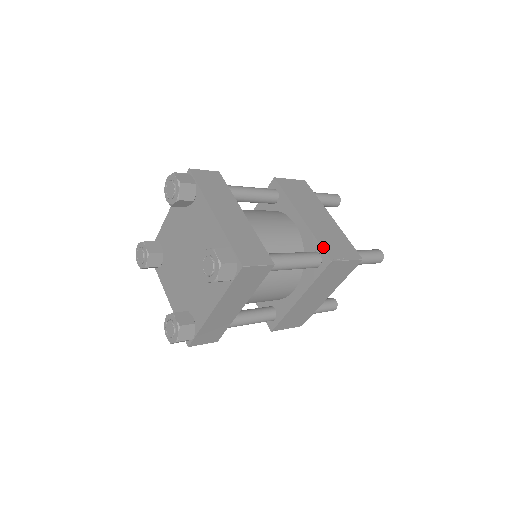
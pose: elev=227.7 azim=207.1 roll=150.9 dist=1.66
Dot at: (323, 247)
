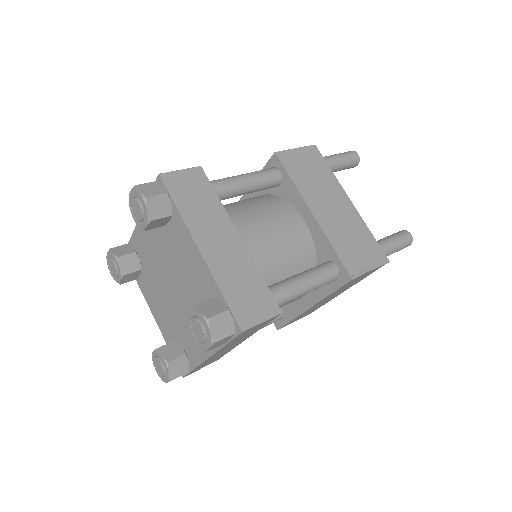
Dot at: (266, 165)
